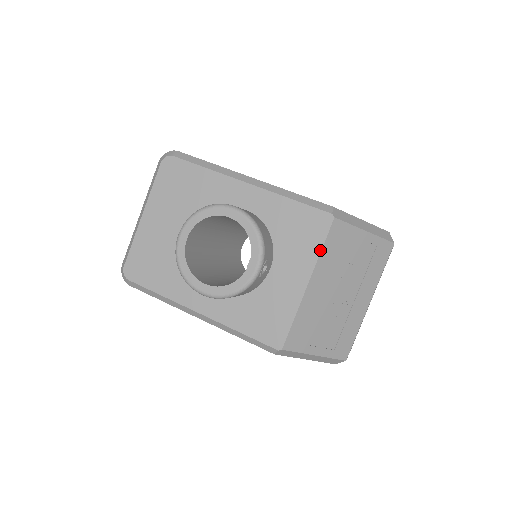
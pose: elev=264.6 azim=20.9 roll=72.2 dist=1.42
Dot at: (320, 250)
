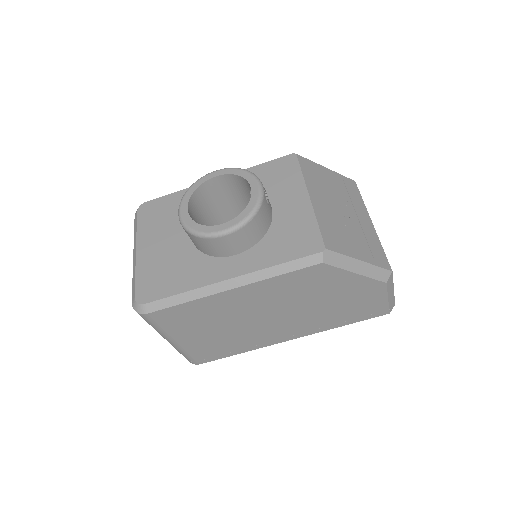
Dot at: (301, 174)
